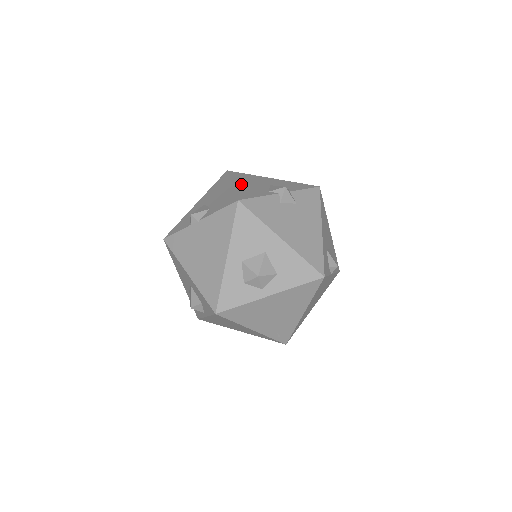
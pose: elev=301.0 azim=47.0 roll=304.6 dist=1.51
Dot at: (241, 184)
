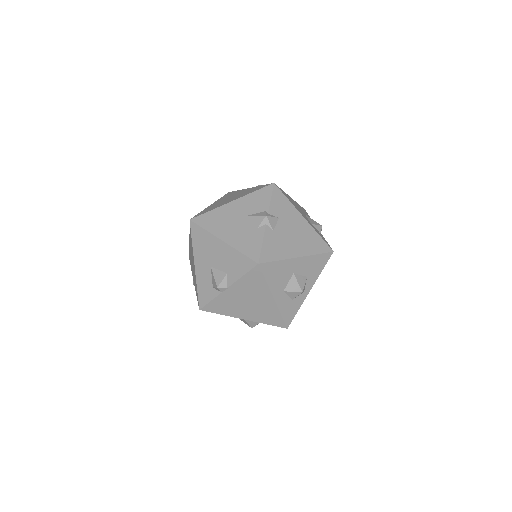
Dot at: (228, 235)
